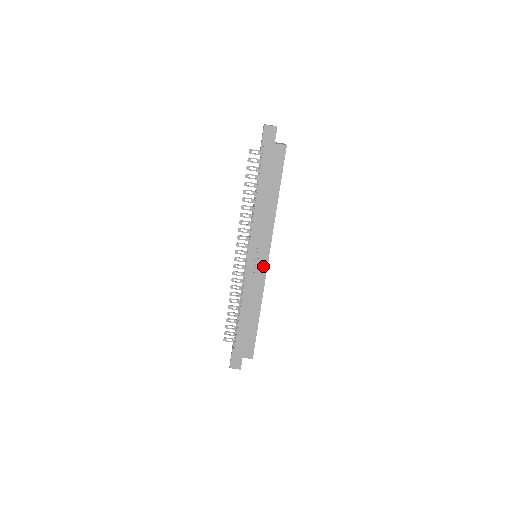
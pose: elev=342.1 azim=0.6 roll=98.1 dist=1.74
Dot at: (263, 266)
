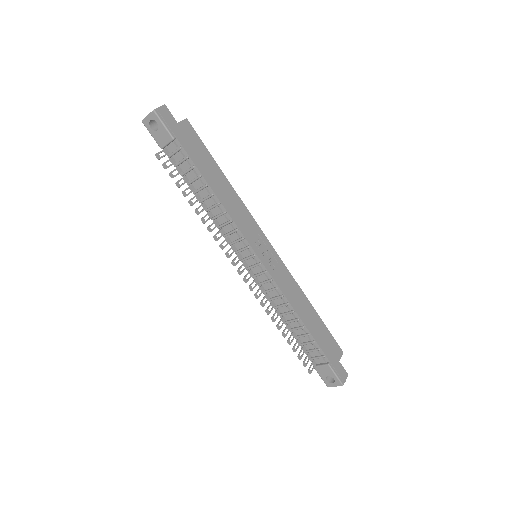
Dot at: (273, 254)
